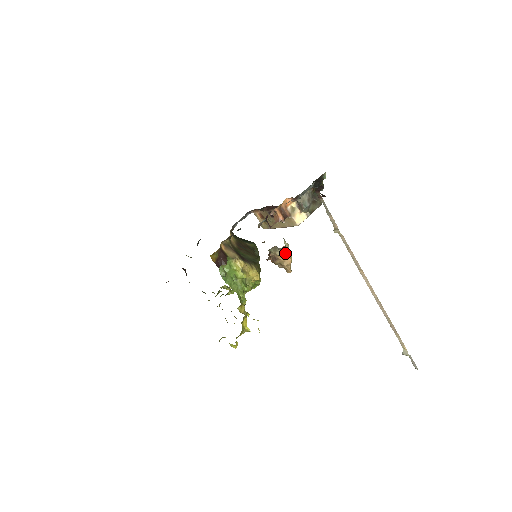
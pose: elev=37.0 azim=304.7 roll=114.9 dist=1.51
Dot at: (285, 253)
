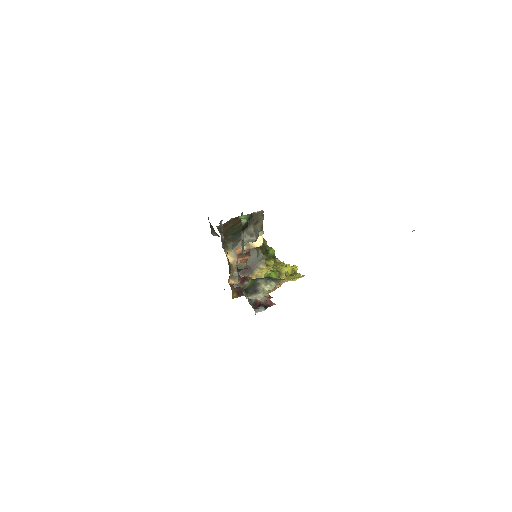
Dot at: (271, 291)
